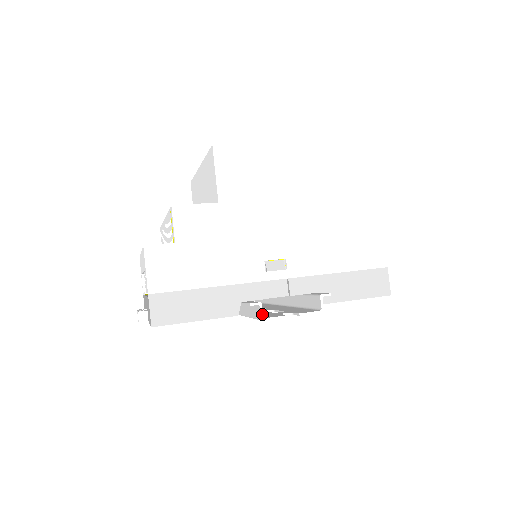
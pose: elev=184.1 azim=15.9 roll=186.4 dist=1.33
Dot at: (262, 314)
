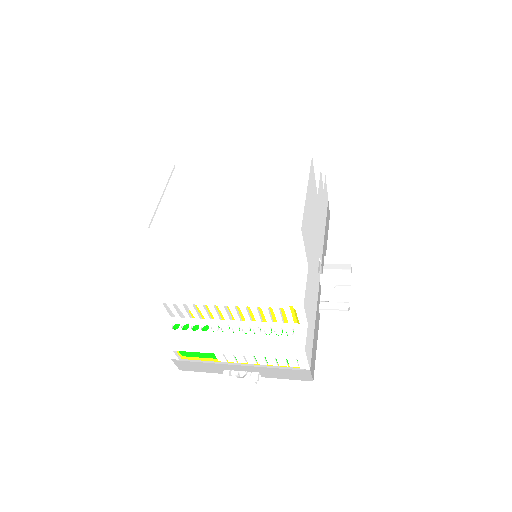
Dot at: (349, 307)
